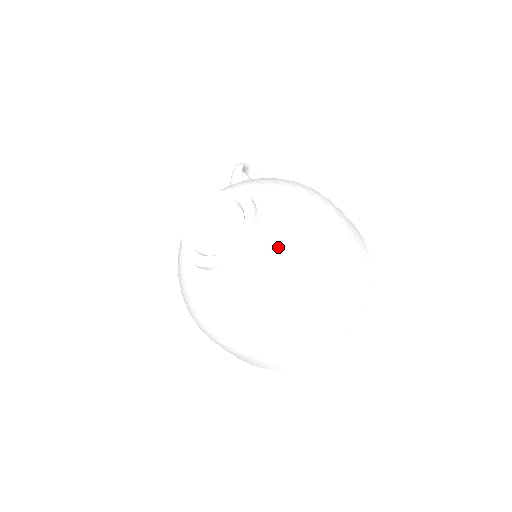
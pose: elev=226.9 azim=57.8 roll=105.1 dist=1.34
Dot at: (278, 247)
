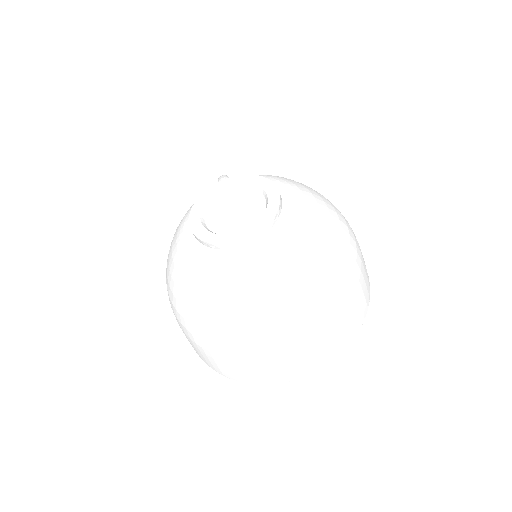
Dot at: (306, 226)
